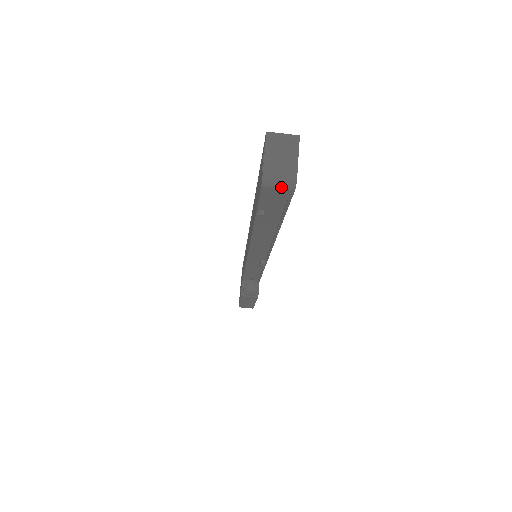
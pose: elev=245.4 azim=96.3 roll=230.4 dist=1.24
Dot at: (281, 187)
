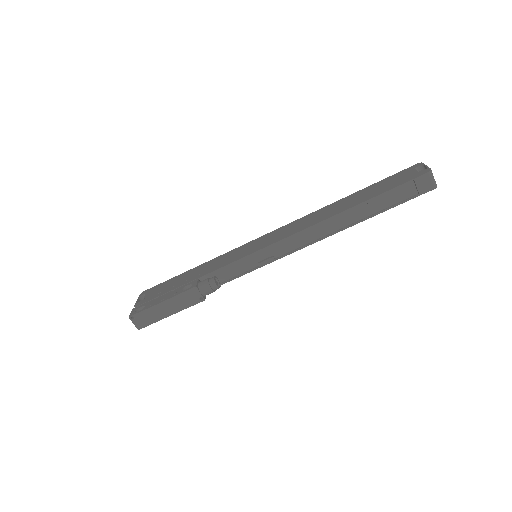
Dot at: (433, 181)
